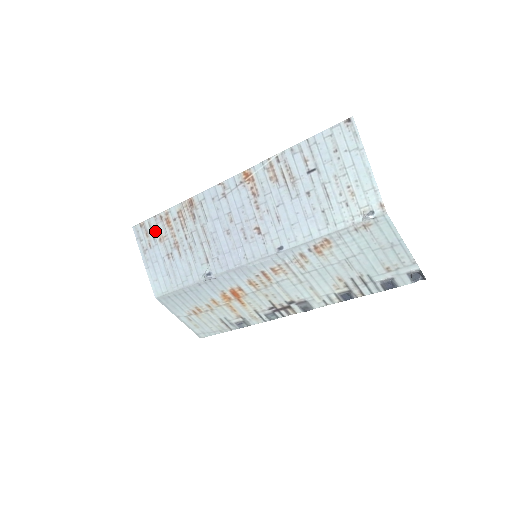
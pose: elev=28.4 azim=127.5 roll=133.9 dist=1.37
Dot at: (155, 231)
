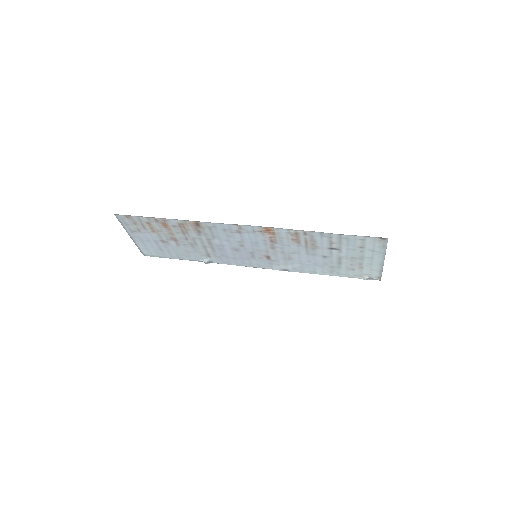
Dot at: (147, 225)
